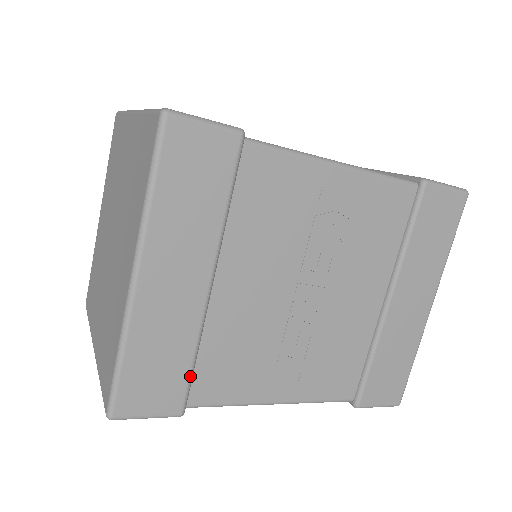
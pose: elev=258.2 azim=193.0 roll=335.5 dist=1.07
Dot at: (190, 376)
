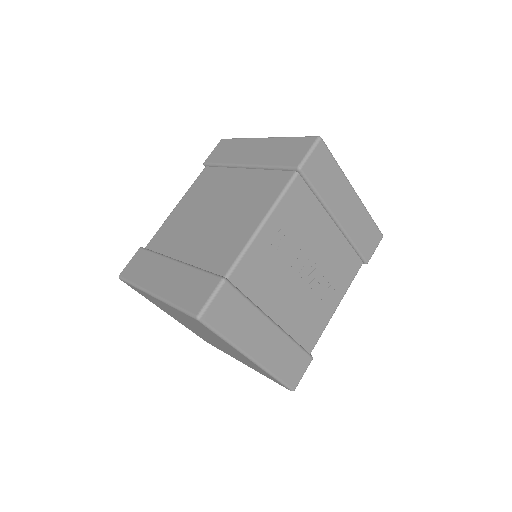
Dot at: (301, 349)
